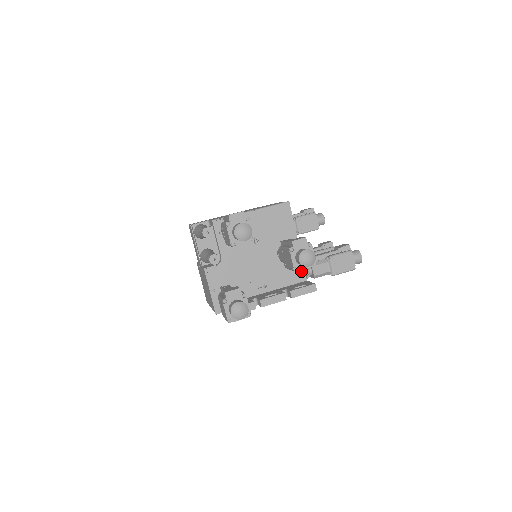
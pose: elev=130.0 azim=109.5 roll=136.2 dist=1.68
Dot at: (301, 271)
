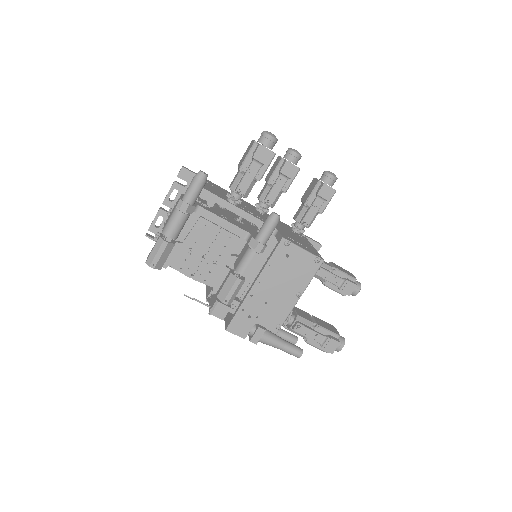
Dot at: occluded
